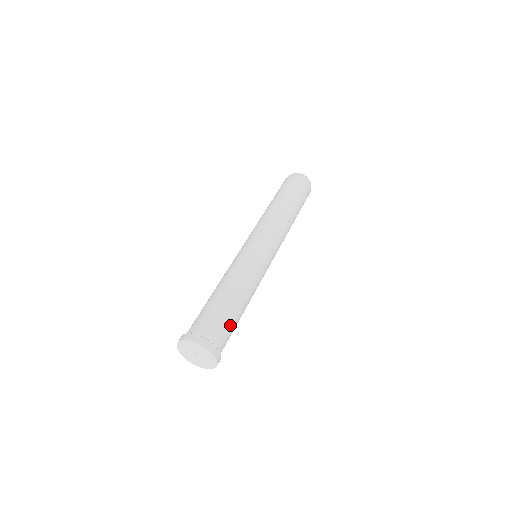
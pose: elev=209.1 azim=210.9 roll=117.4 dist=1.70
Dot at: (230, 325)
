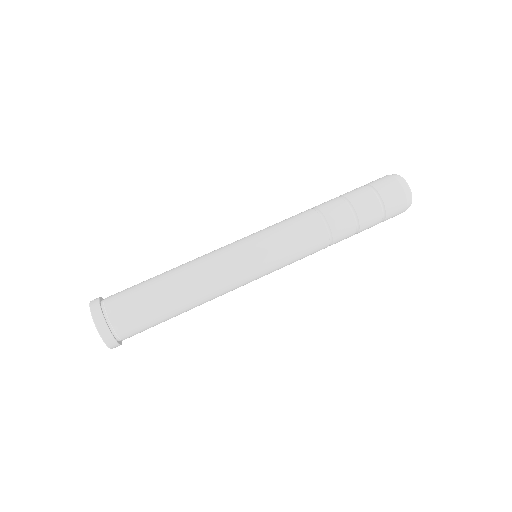
Dot at: (137, 290)
